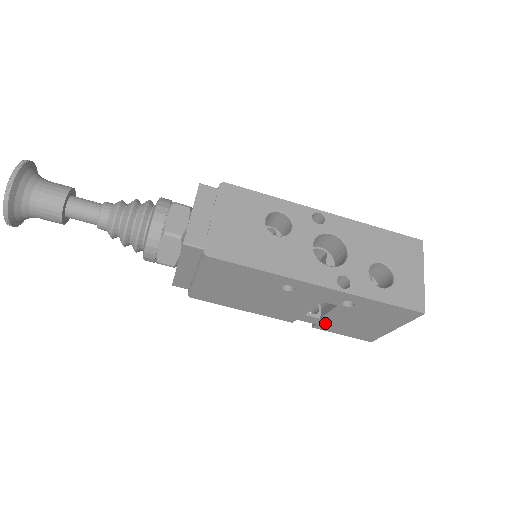
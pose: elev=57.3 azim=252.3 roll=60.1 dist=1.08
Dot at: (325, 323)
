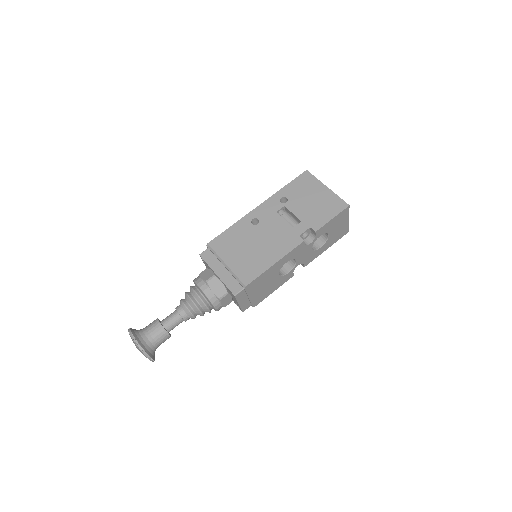
Dot at: (309, 222)
